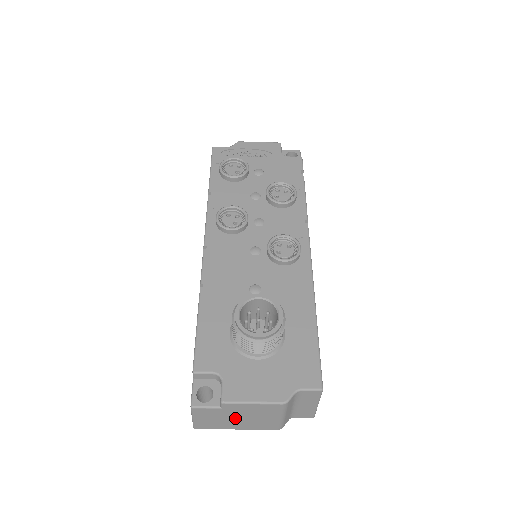
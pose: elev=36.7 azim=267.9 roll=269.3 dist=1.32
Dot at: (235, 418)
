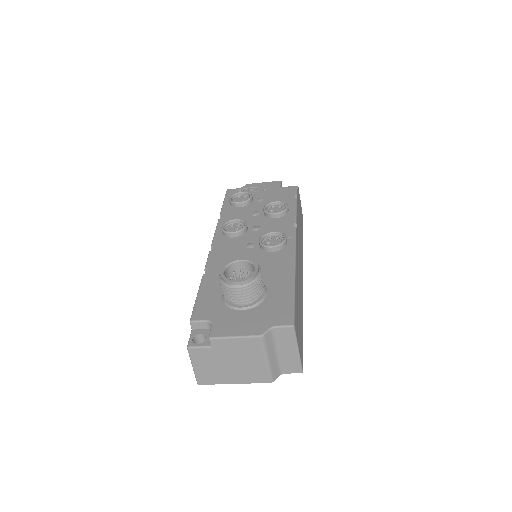
Dot at: (227, 364)
